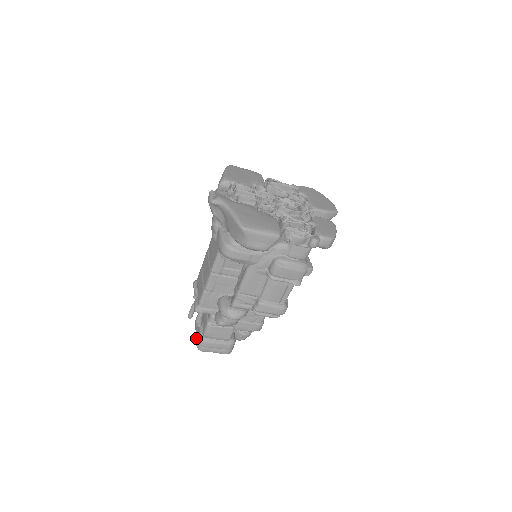
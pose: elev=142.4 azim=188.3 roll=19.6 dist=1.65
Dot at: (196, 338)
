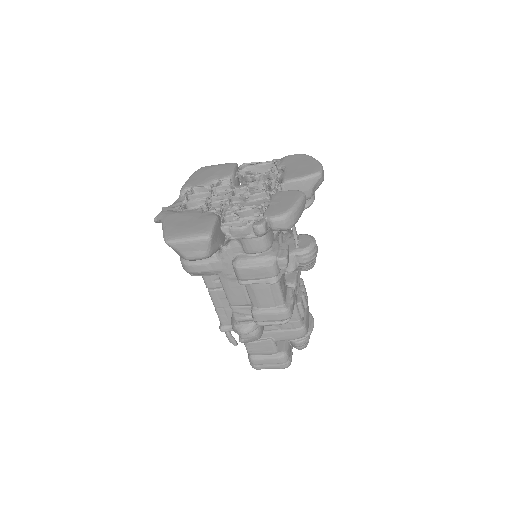
Dot at: occluded
